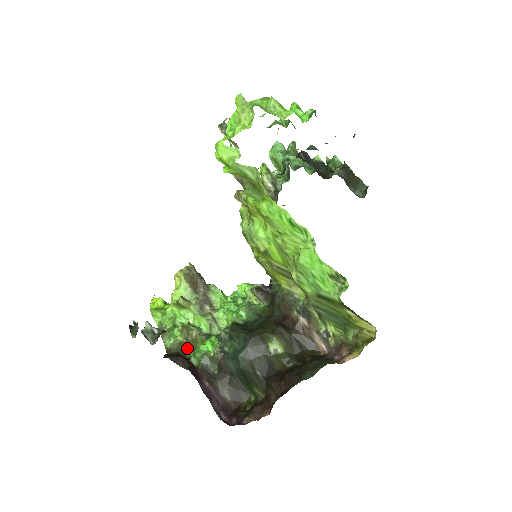
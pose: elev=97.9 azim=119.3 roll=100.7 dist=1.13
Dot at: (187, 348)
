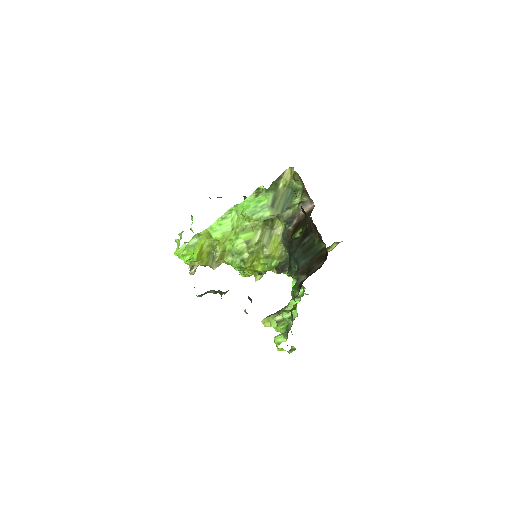
Dot at: occluded
